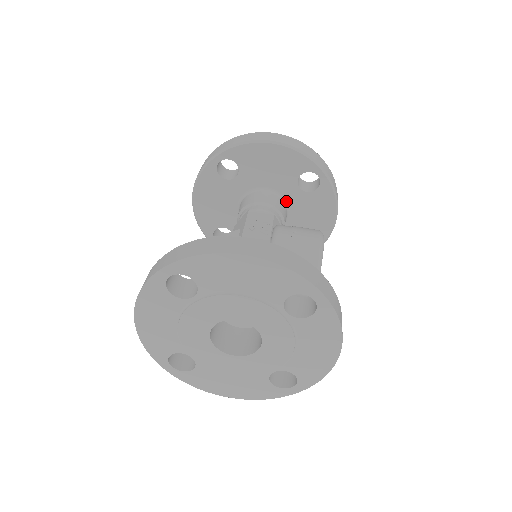
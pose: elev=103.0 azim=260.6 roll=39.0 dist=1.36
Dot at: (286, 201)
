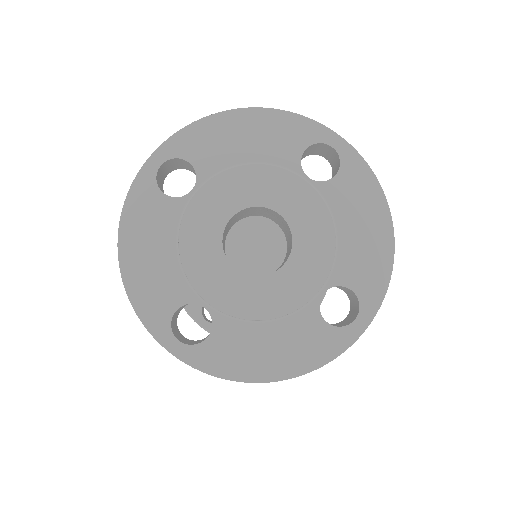
Dot at: occluded
